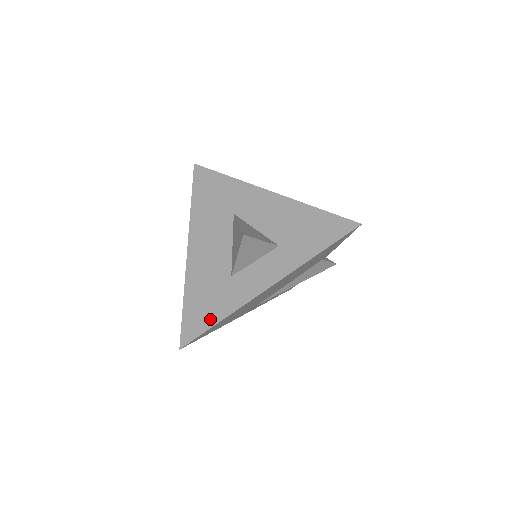
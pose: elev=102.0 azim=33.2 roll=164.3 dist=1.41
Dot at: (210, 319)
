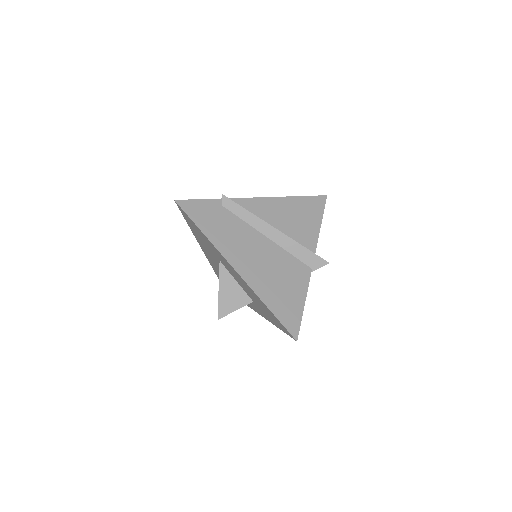
Dot at: occluded
